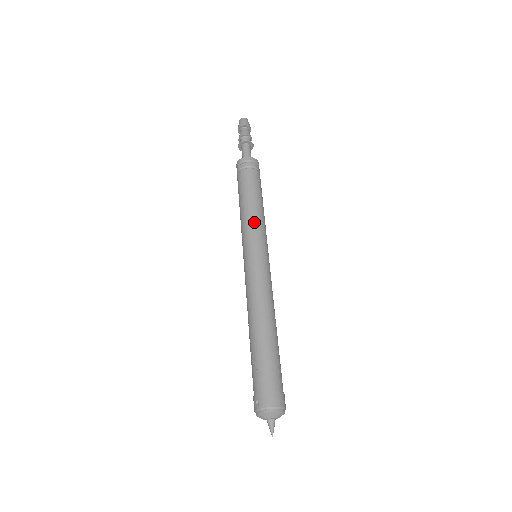
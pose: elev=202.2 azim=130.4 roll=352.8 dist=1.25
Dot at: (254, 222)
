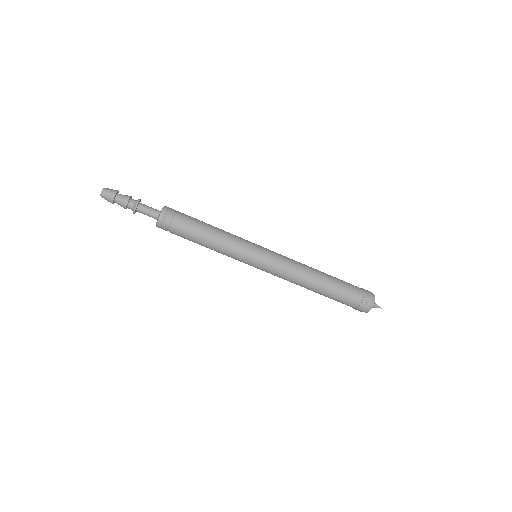
Dot at: (235, 238)
